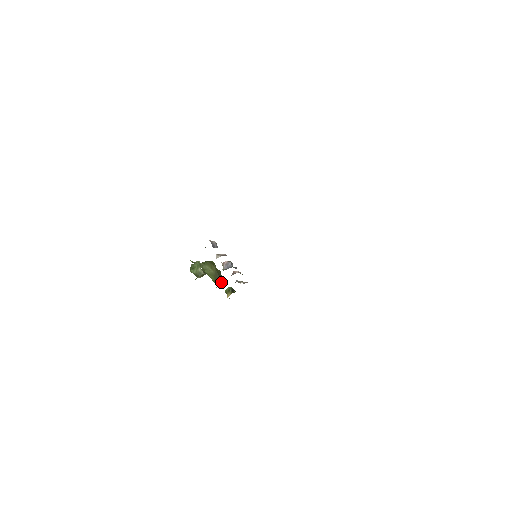
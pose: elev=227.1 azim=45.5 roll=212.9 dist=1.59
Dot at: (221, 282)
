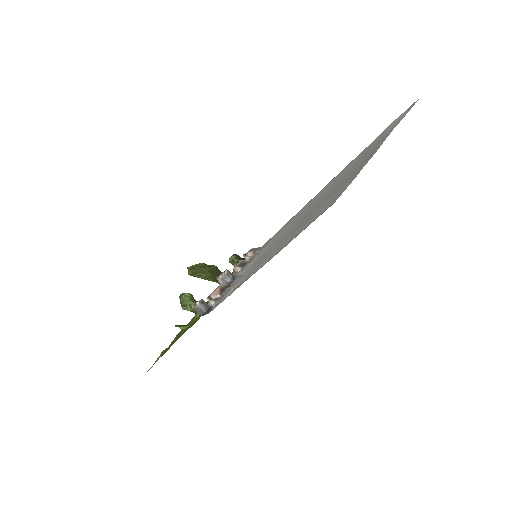
Dot at: occluded
